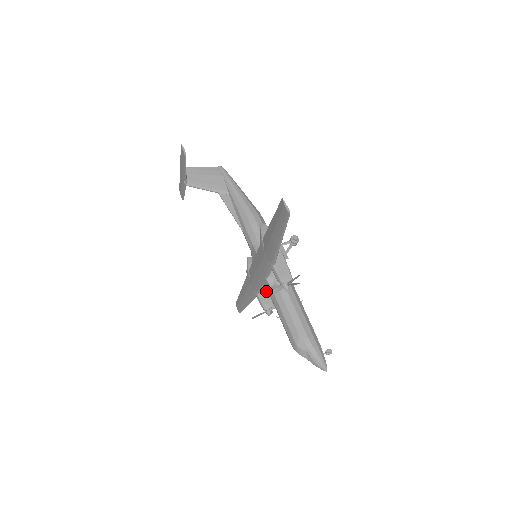
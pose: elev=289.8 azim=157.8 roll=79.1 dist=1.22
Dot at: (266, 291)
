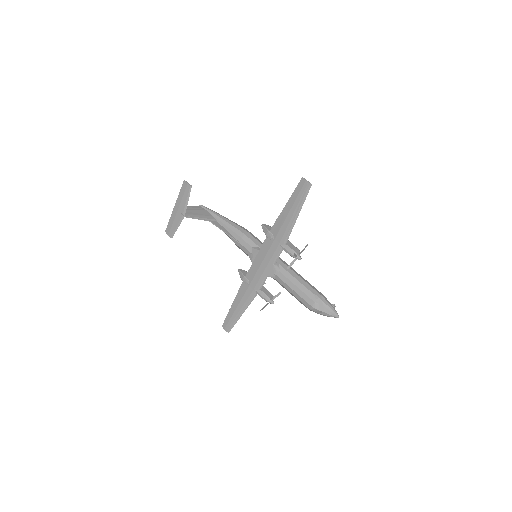
Dot at: (264, 288)
